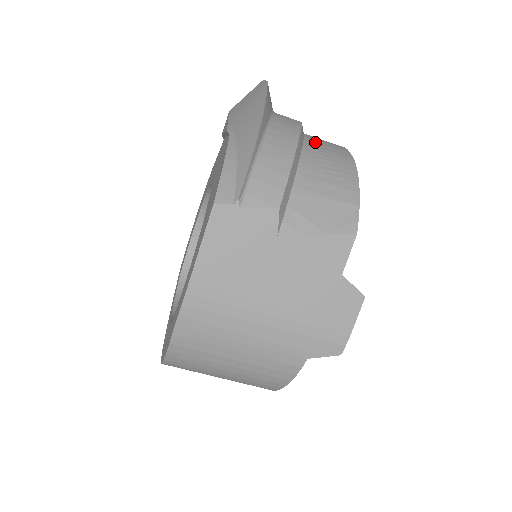
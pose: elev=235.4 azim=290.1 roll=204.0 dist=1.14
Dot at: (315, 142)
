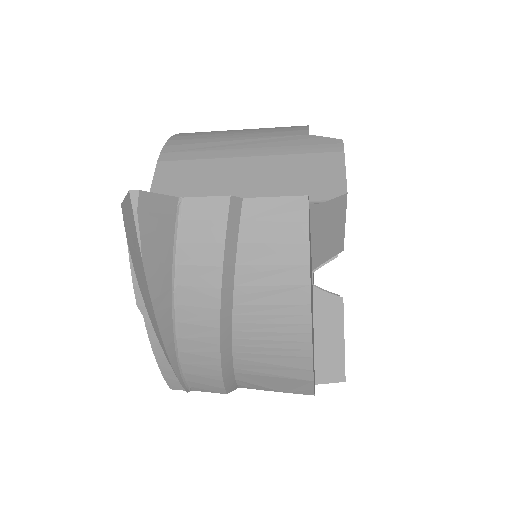
Dot at: (251, 286)
